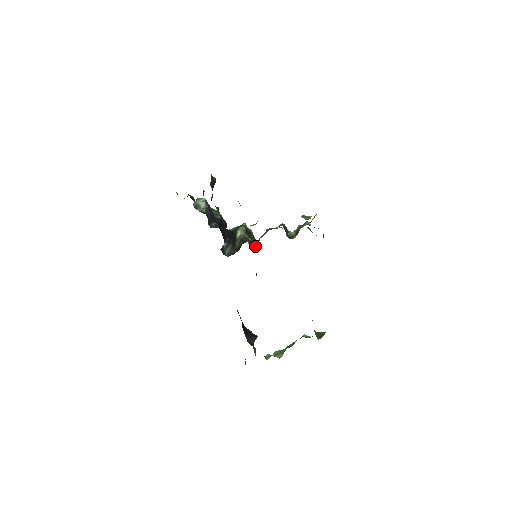
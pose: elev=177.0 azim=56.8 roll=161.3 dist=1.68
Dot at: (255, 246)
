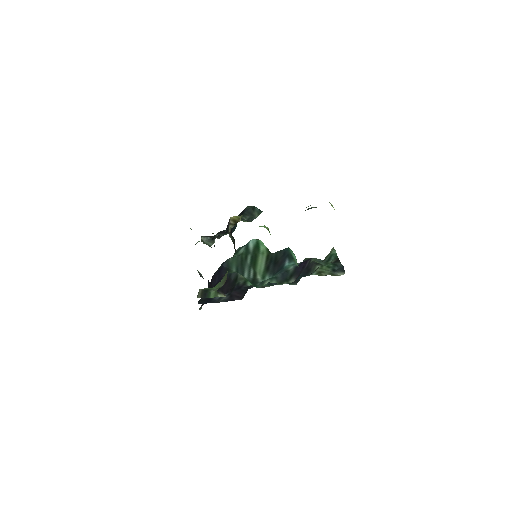
Dot at: occluded
